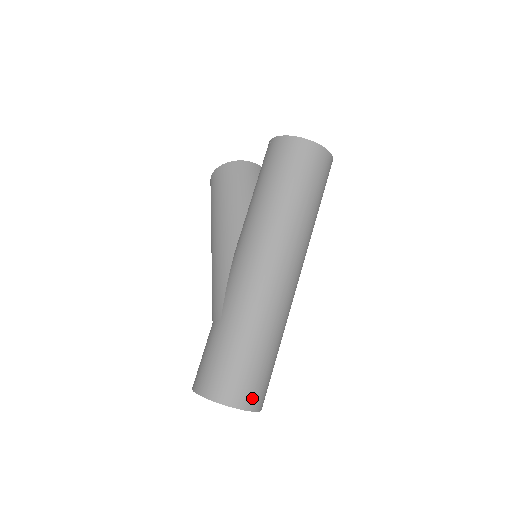
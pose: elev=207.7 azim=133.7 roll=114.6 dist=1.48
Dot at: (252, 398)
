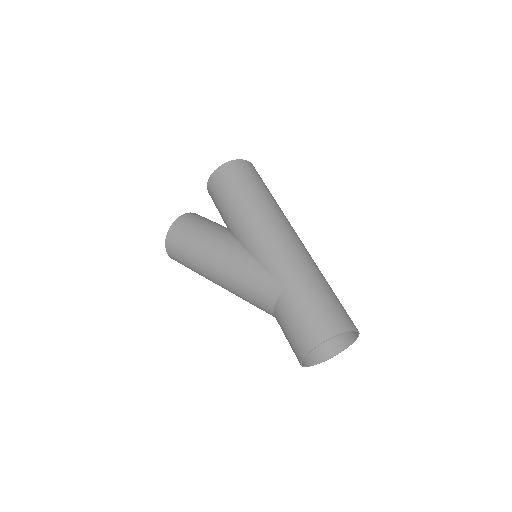
Dot at: (351, 321)
